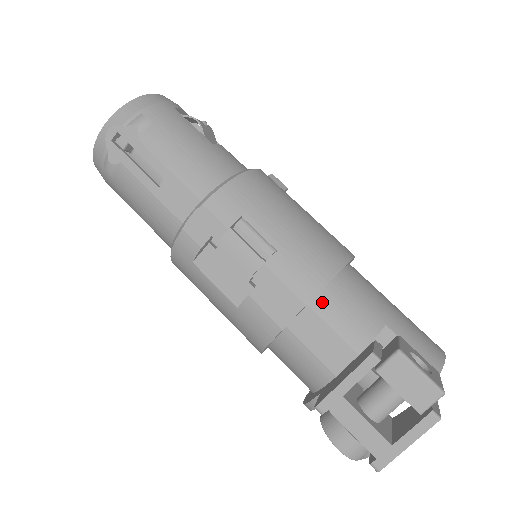
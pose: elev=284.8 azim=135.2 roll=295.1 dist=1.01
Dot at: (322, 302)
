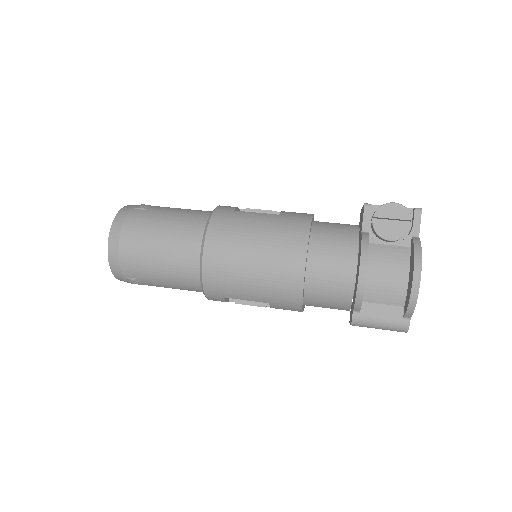
Dot at: occluded
